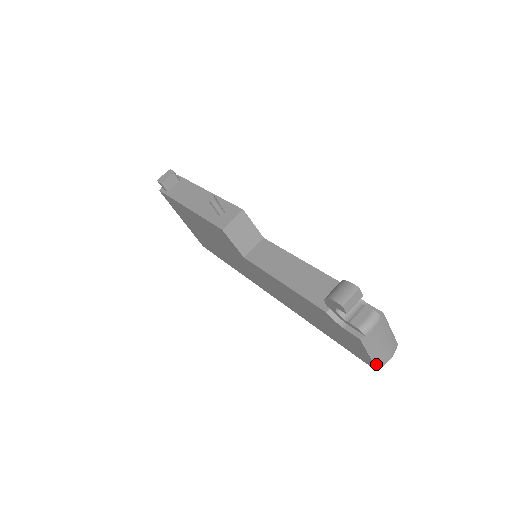
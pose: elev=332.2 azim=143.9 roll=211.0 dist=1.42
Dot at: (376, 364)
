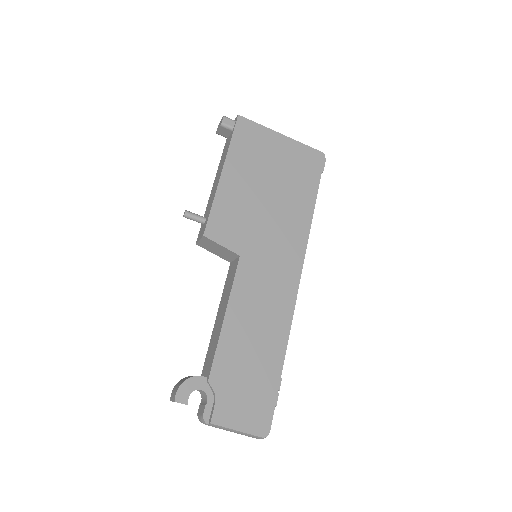
Dot at: occluded
